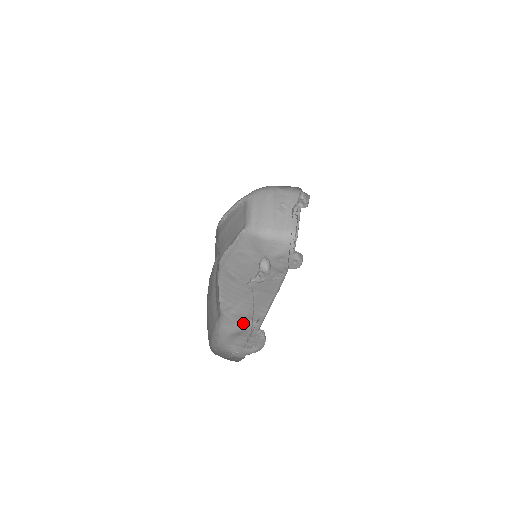
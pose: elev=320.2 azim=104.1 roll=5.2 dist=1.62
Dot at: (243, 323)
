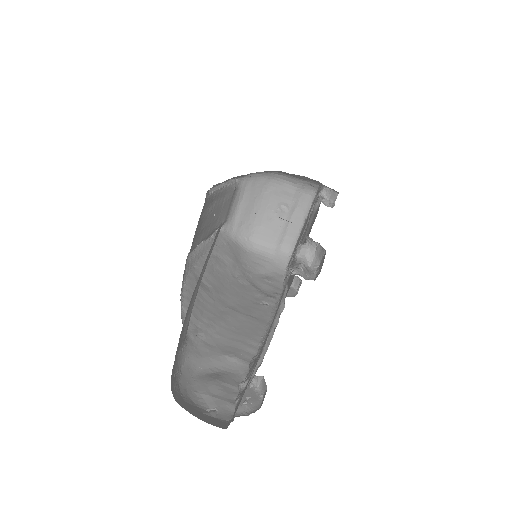
Dot at: (221, 359)
